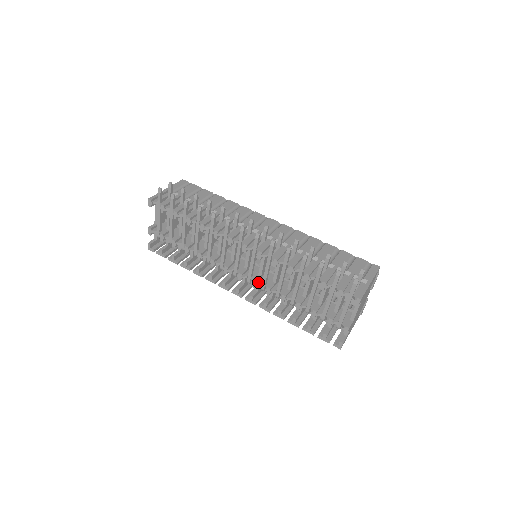
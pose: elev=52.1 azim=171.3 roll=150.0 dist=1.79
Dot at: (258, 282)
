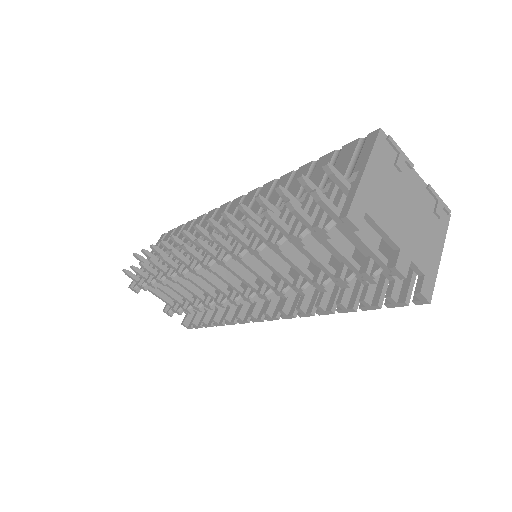
Dot at: (265, 290)
